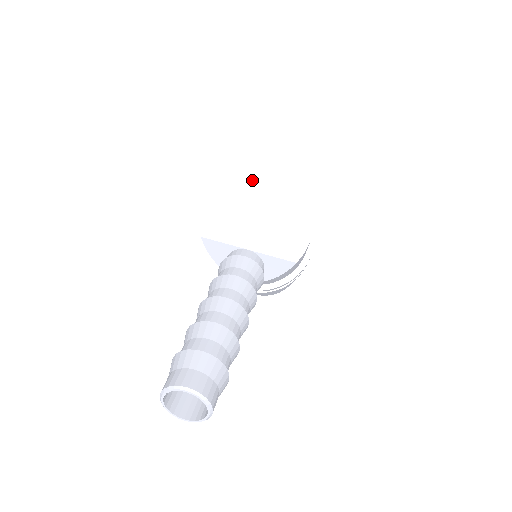
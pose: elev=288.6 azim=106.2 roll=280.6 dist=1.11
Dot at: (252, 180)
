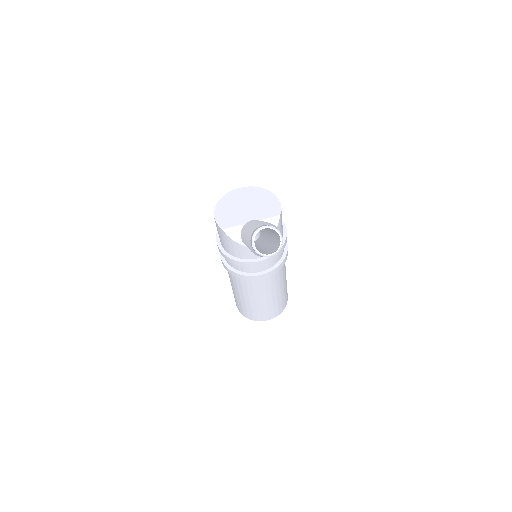
Dot at: (233, 196)
